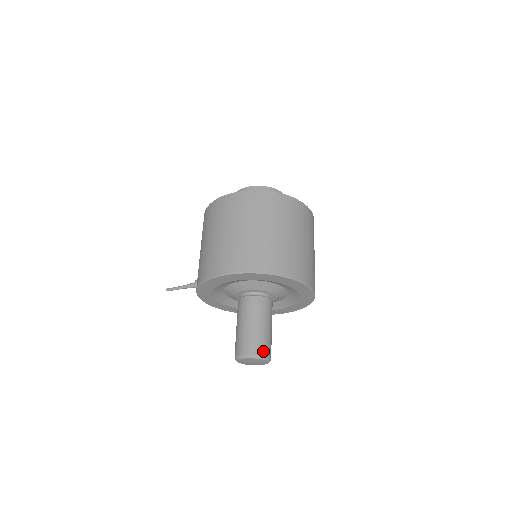
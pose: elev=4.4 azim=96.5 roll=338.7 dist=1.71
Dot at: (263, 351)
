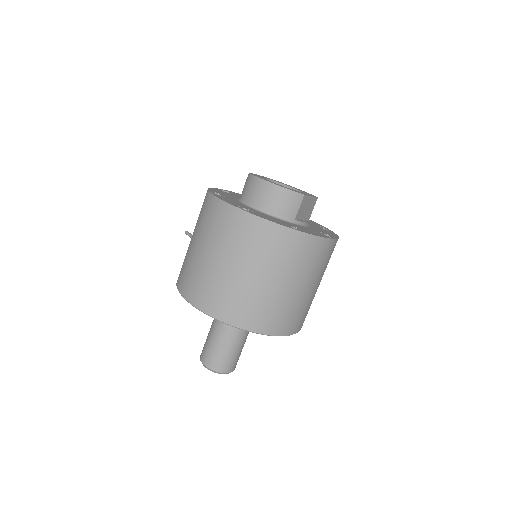
Dot at: (221, 368)
